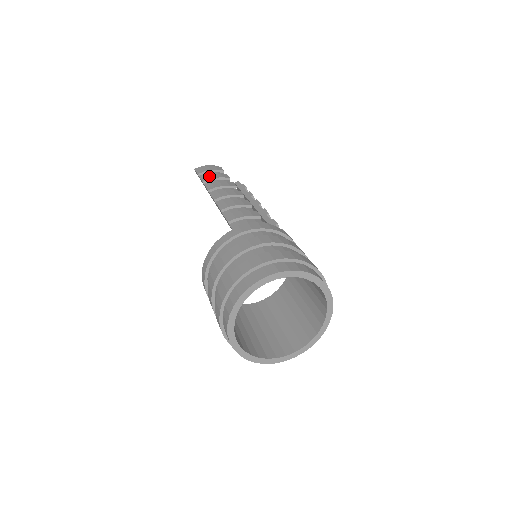
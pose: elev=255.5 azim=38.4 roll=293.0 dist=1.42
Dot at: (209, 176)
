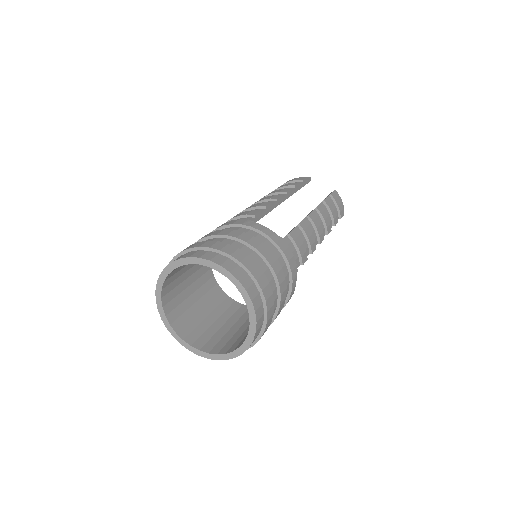
Dot at: (280, 186)
